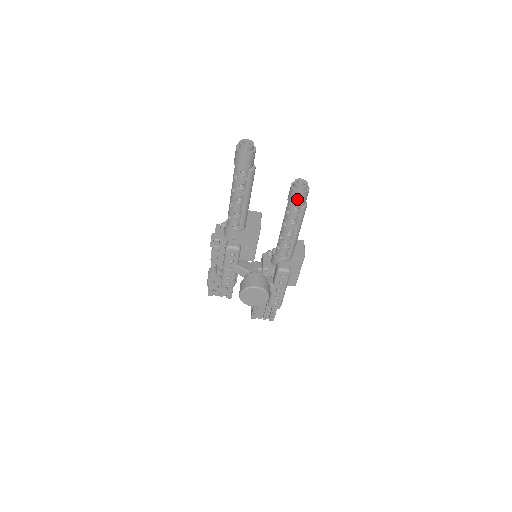
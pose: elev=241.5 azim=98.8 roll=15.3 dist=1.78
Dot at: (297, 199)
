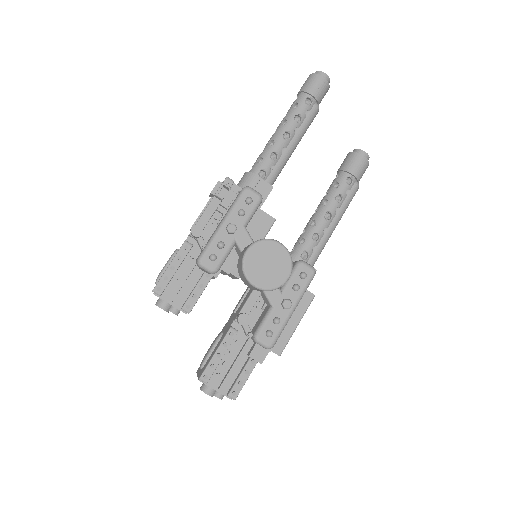
Dot at: (356, 164)
